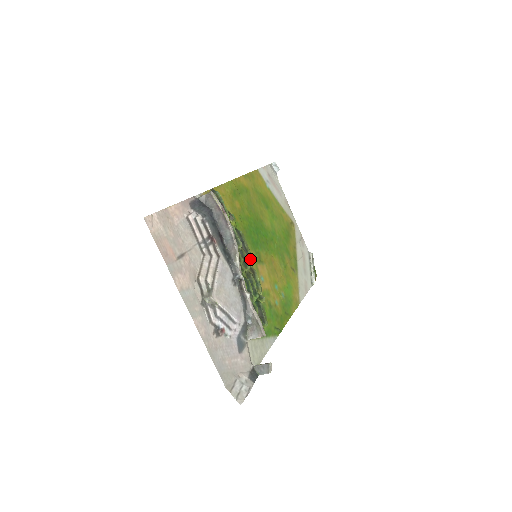
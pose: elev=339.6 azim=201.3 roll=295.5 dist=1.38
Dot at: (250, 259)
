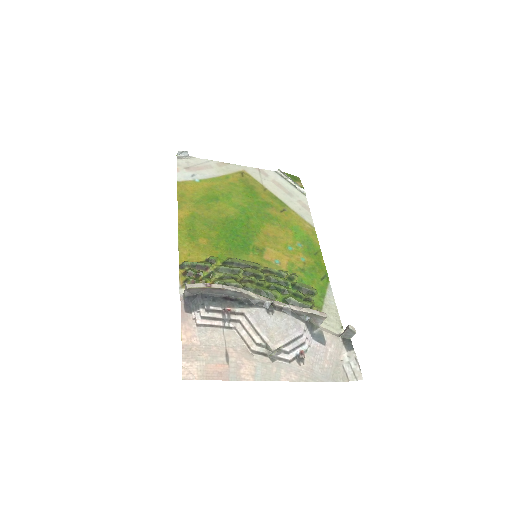
Dot at: (256, 267)
